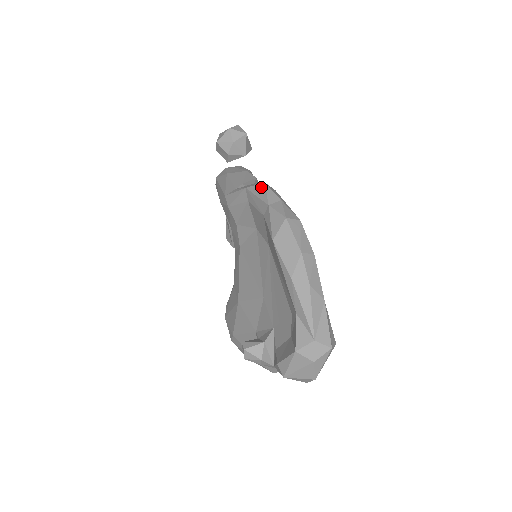
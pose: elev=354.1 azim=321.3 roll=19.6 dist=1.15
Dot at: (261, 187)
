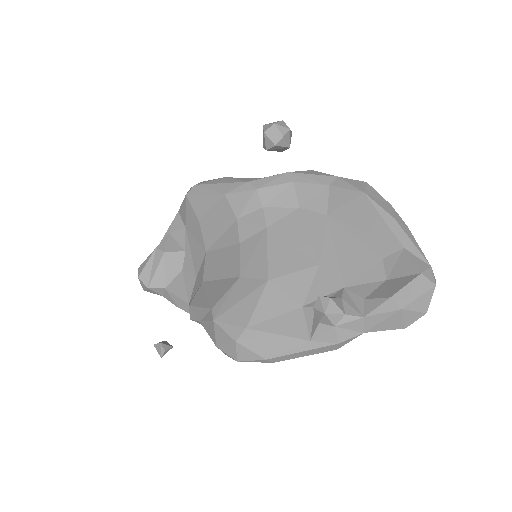
Dot at: (312, 171)
